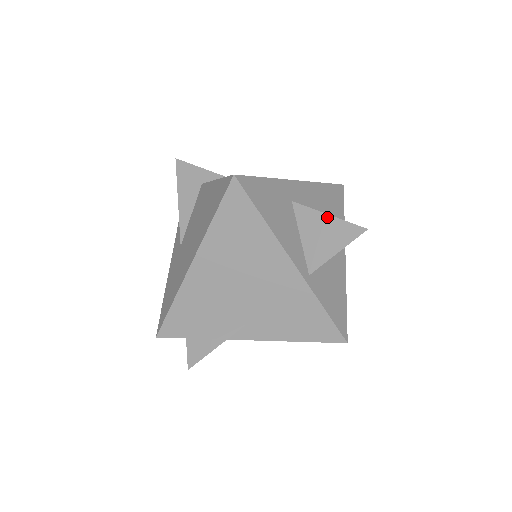
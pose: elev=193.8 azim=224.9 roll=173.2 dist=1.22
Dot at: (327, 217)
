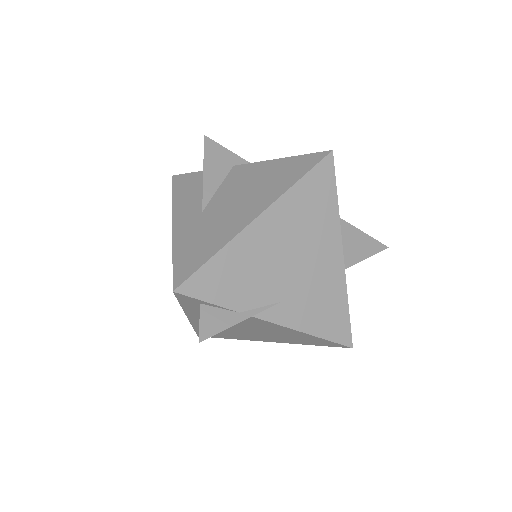
Dot at: (356, 229)
